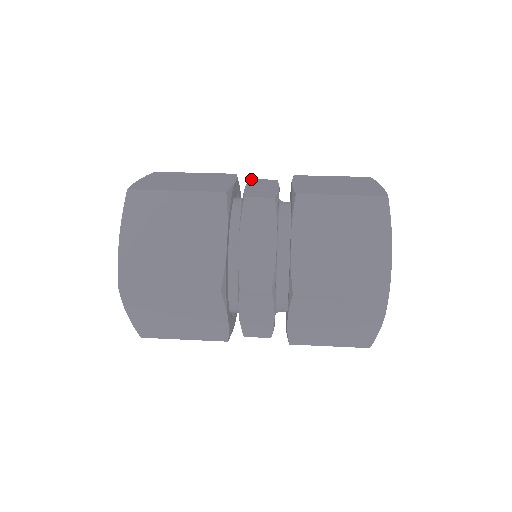
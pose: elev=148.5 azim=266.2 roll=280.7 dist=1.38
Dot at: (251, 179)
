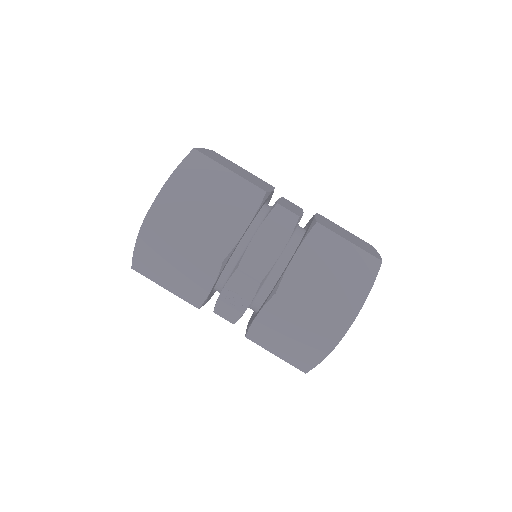
Dot at: (236, 270)
